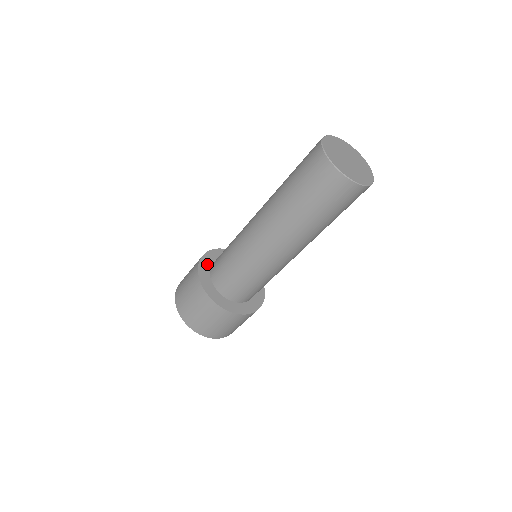
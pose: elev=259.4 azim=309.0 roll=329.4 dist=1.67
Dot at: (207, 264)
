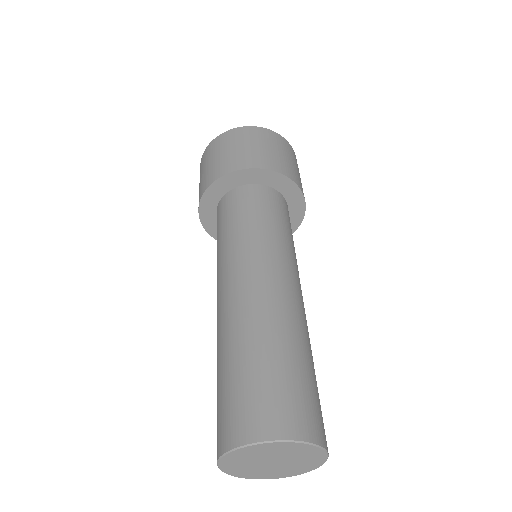
Dot at: (216, 195)
